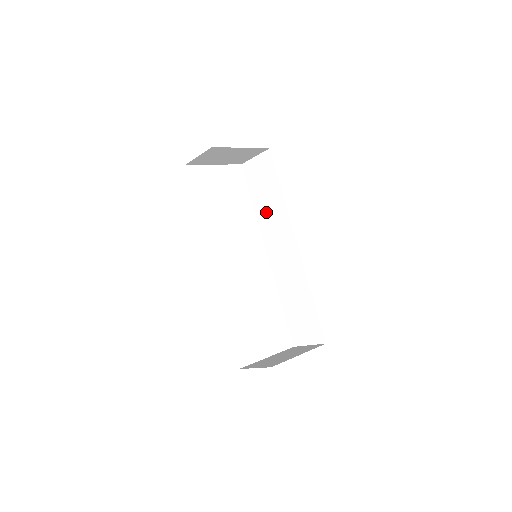
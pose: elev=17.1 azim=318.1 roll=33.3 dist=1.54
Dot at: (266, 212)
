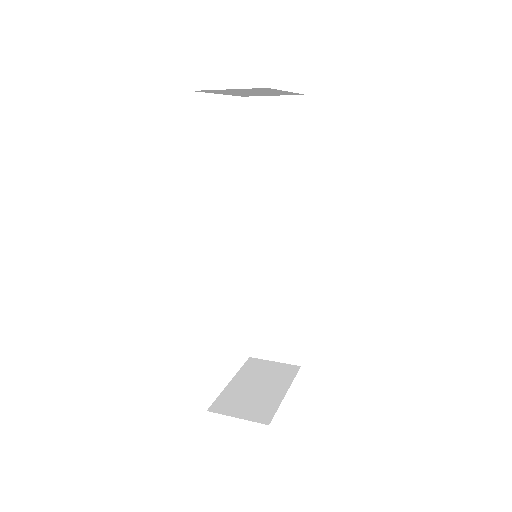
Dot at: (265, 183)
